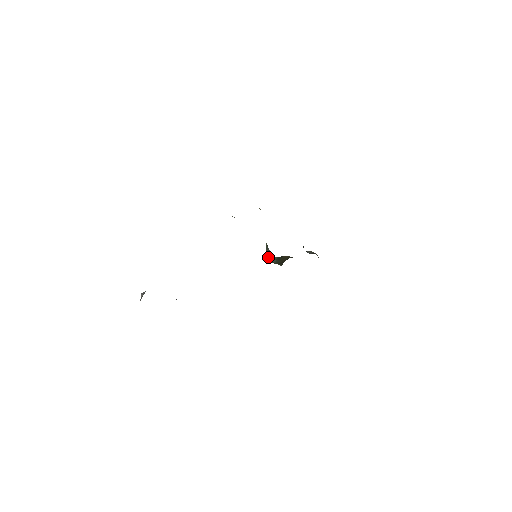
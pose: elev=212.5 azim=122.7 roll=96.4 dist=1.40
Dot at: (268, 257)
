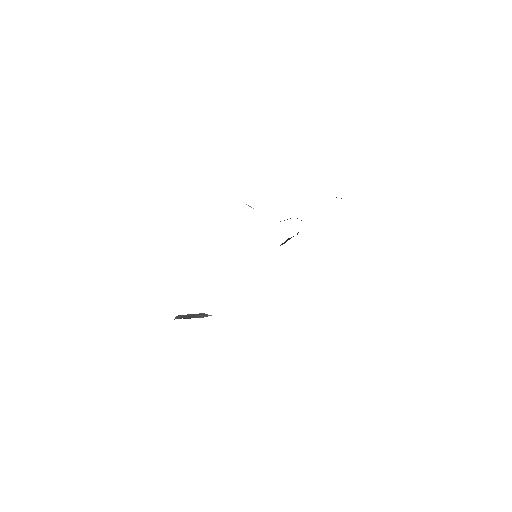
Dot at: occluded
